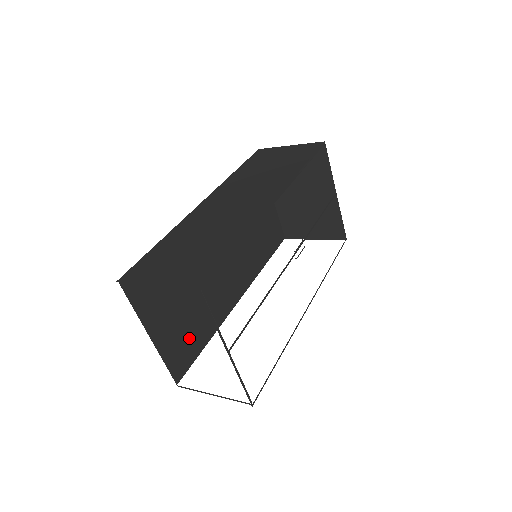
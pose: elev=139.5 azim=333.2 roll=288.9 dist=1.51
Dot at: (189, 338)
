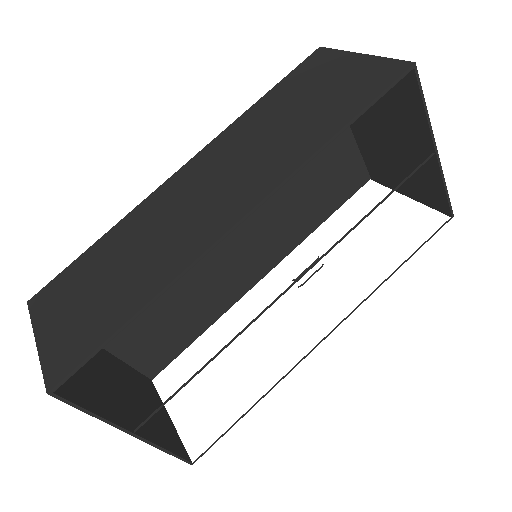
Dot at: (168, 334)
